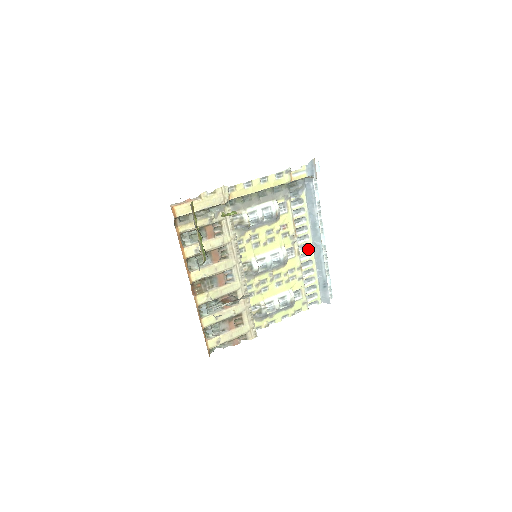
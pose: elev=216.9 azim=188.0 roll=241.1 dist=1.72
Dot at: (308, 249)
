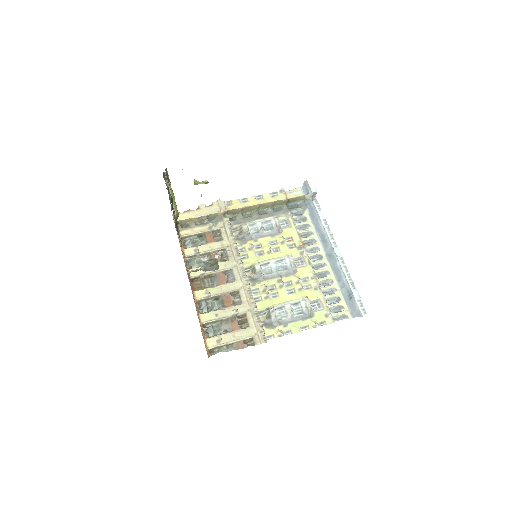
Dot at: (321, 260)
